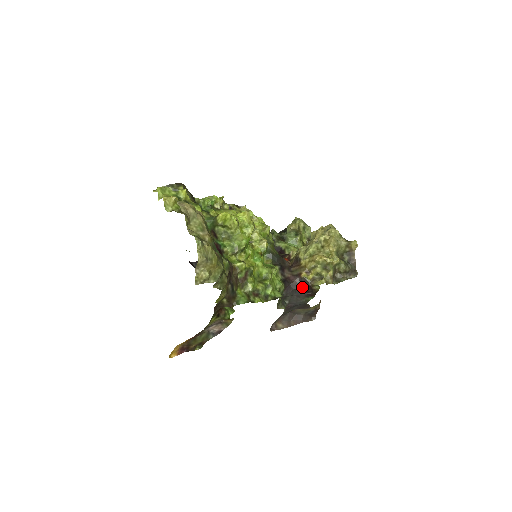
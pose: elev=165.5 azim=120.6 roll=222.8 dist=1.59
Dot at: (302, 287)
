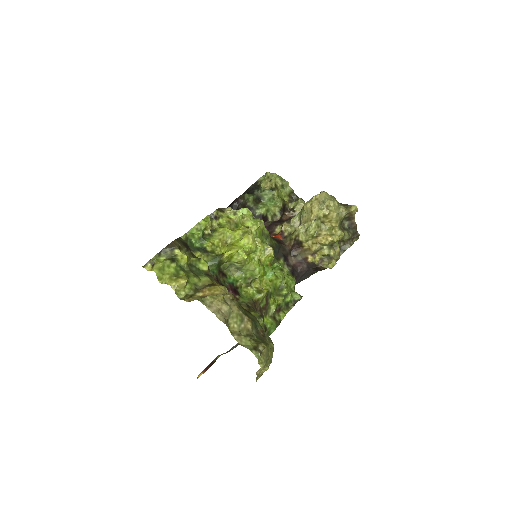
Dot at: (310, 269)
